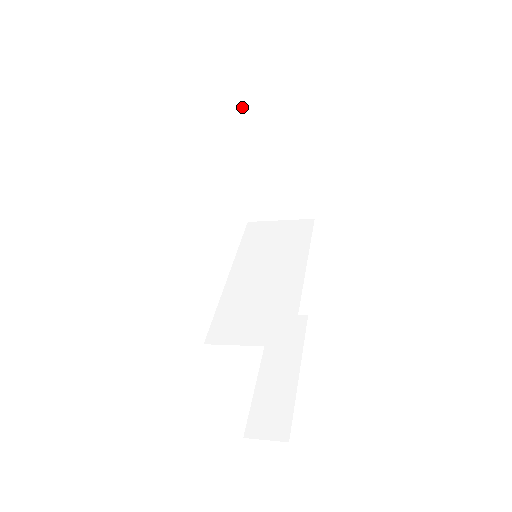
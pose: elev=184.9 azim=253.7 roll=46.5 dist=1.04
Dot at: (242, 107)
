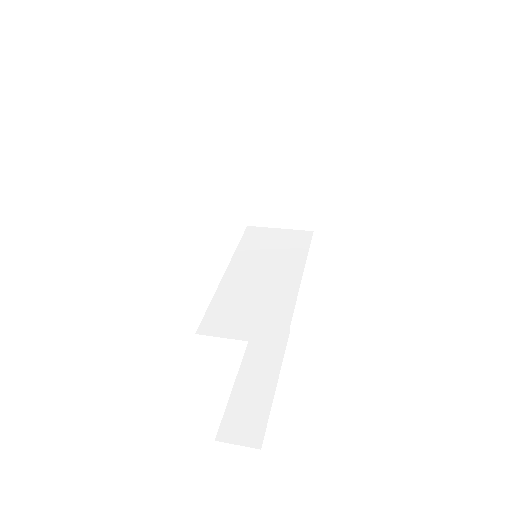
Dot at: (262, 111)
